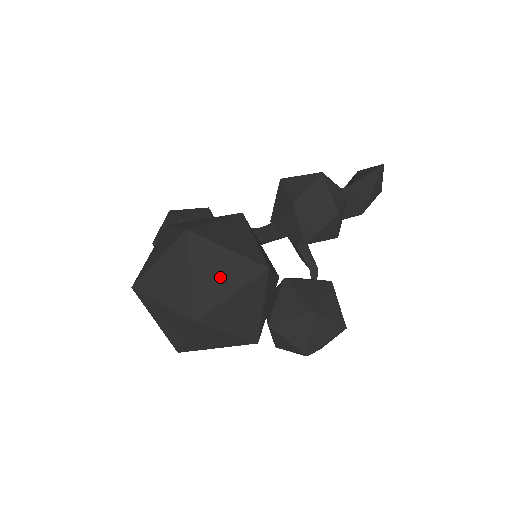
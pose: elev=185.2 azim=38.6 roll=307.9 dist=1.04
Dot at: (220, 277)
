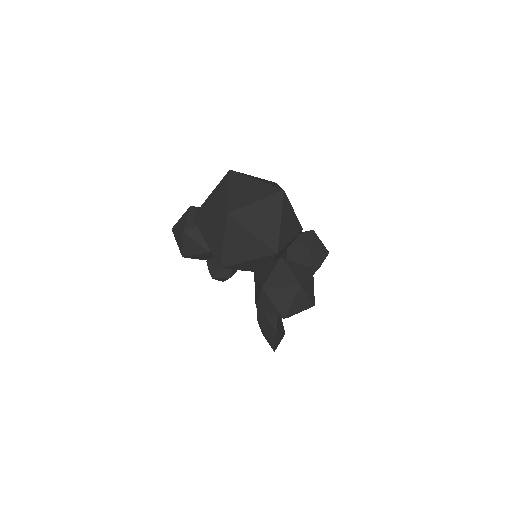
Dot at: occluded
